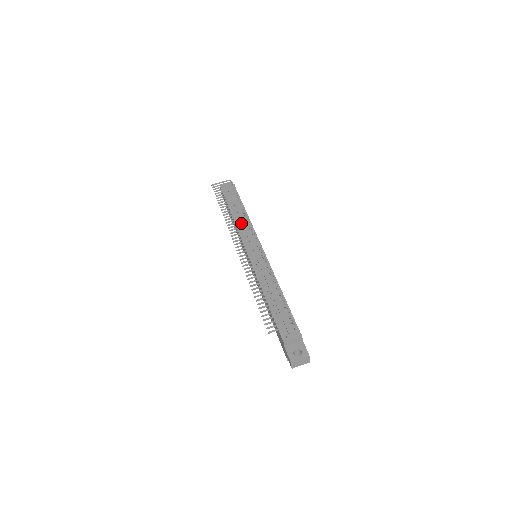
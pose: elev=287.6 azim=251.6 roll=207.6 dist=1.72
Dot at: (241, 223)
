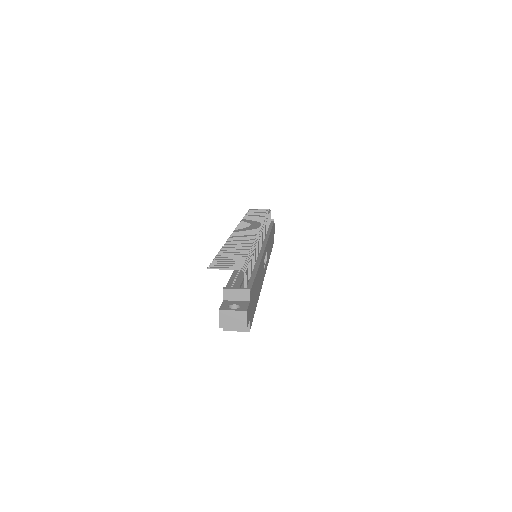
Dot at: (255, 223)
